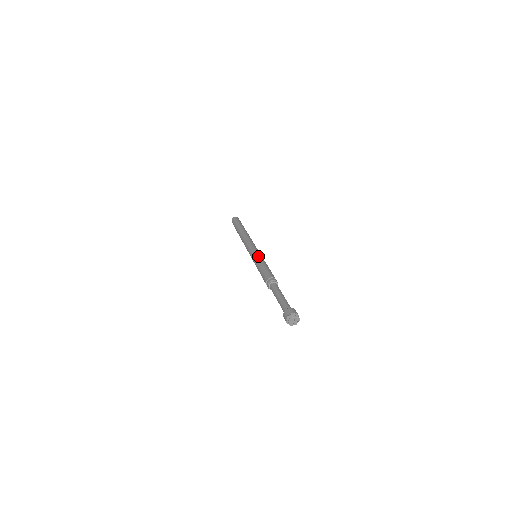
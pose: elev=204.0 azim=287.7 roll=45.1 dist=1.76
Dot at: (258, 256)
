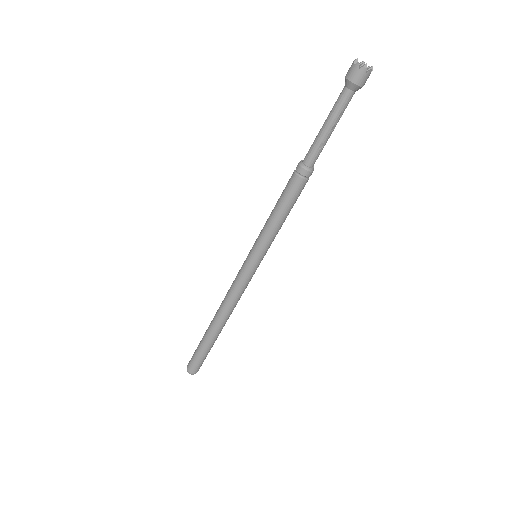
Dot at: occluded
